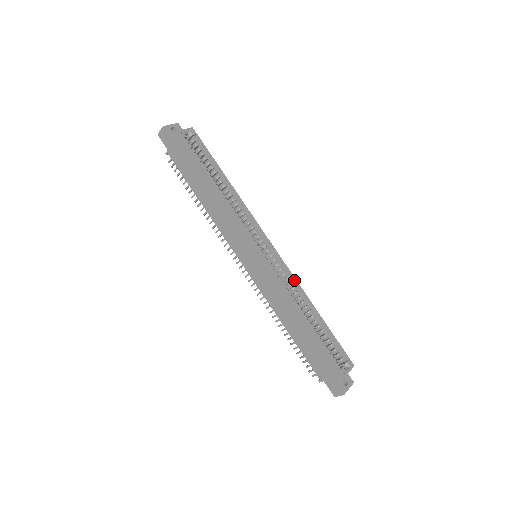
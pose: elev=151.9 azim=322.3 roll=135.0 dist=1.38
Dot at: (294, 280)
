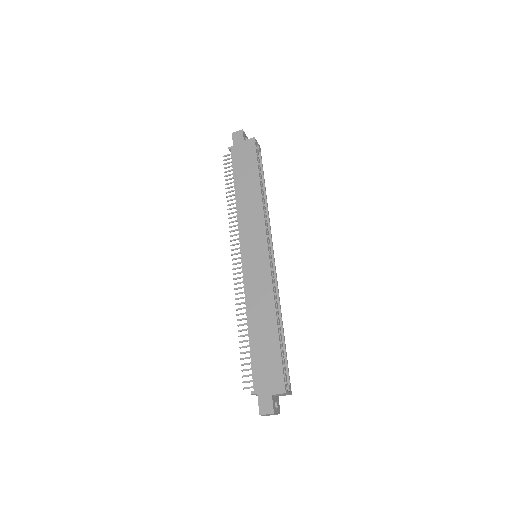
Dot at: (278, 292)
